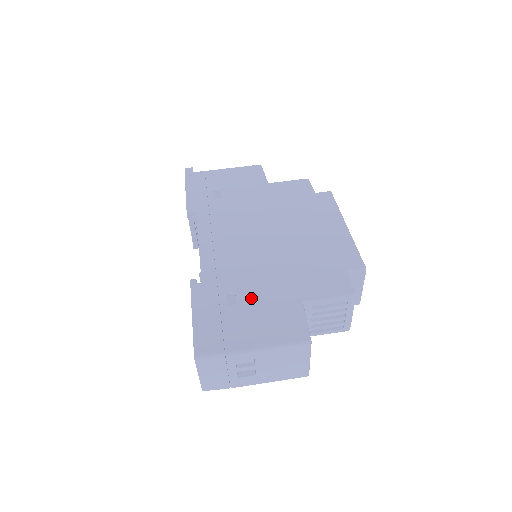
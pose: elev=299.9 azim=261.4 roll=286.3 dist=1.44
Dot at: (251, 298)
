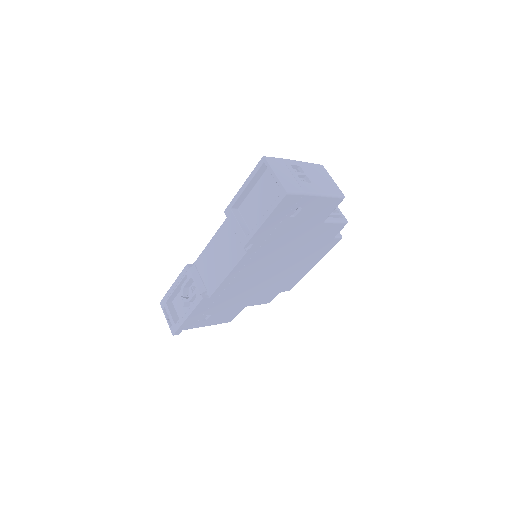
Dot at: occluded
